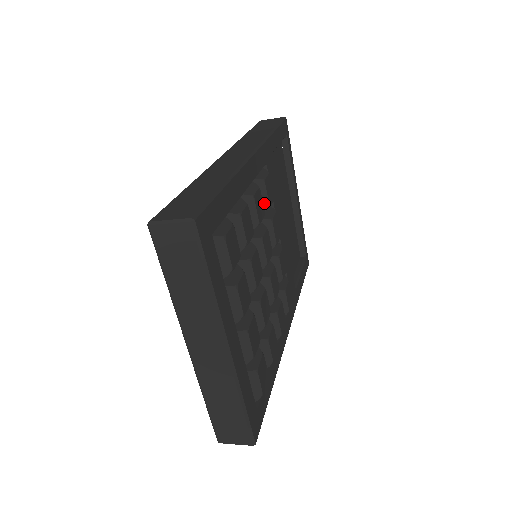
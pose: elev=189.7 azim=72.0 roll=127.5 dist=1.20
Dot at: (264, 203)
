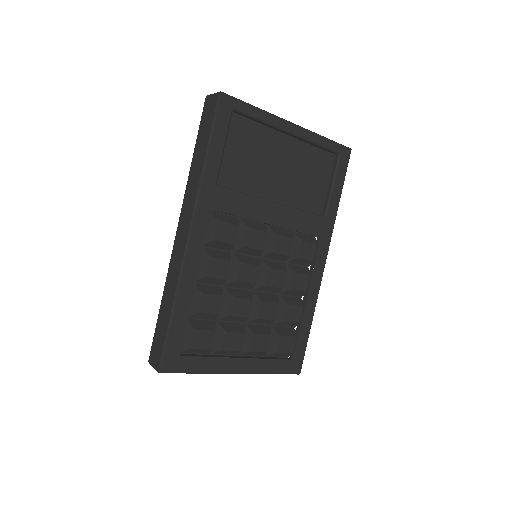
Dot at: (228, 246)
